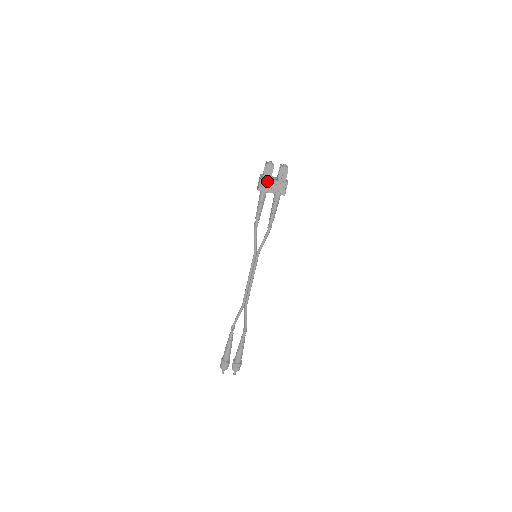
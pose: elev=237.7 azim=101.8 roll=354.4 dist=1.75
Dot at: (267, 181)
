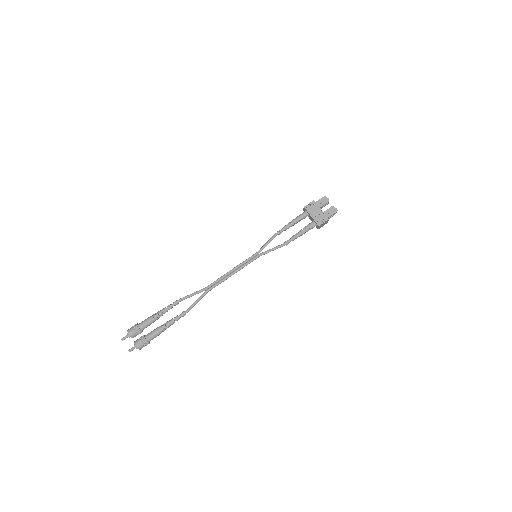
Dot at: (316, 206)
